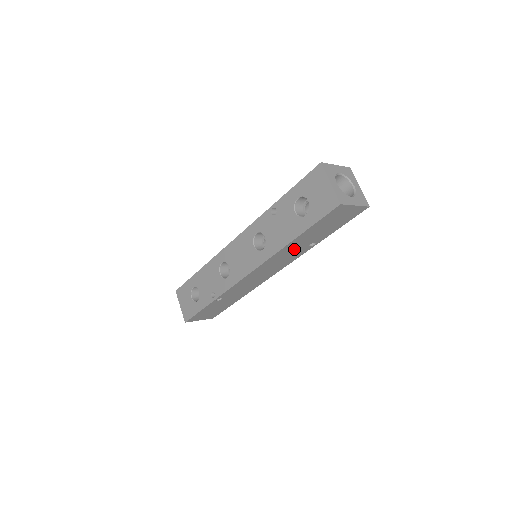
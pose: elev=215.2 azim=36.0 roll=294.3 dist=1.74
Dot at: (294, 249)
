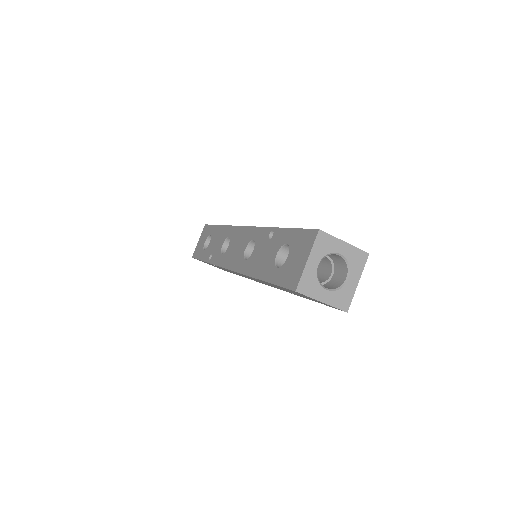
Dot at: occluded
